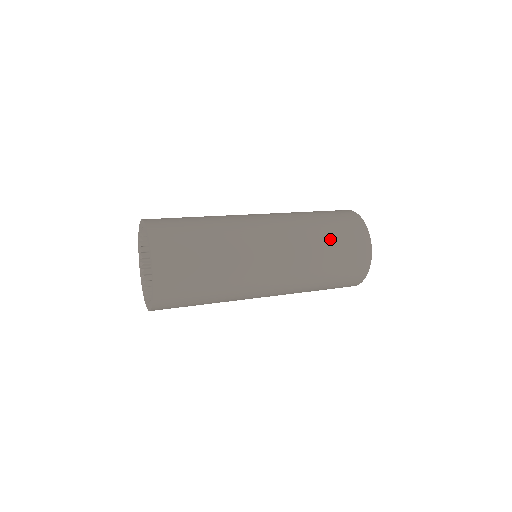
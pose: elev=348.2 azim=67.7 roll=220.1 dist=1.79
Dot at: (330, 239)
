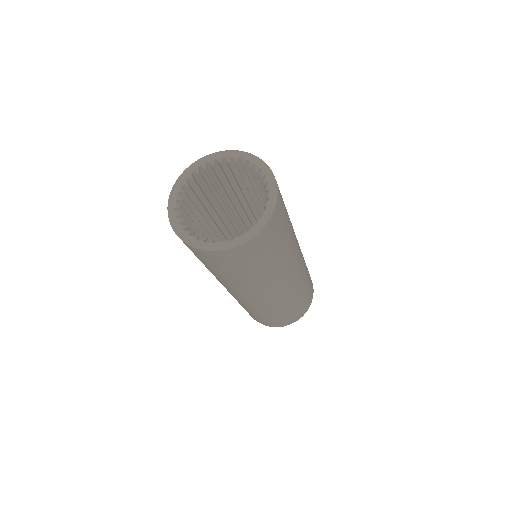
Dot at: occluded
